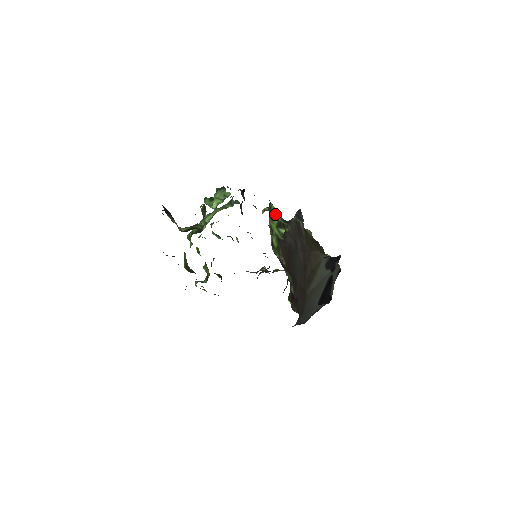
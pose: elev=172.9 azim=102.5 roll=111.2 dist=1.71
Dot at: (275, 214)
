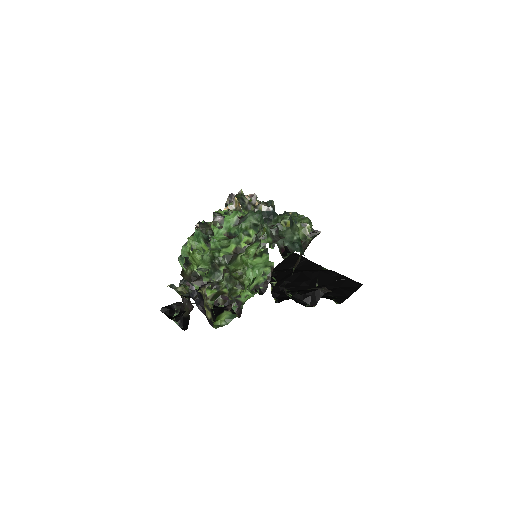
Dot at: occluded
